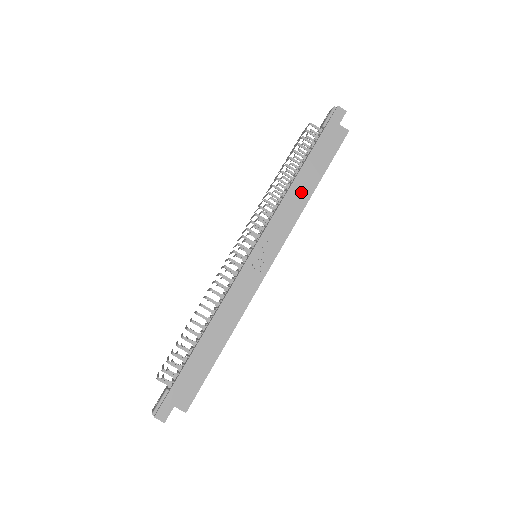
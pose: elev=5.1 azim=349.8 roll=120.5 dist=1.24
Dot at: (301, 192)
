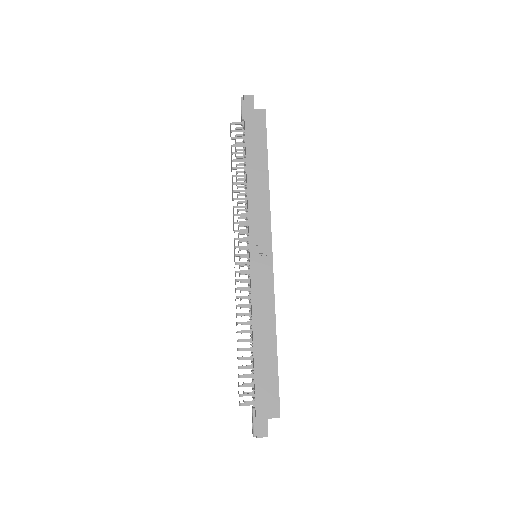
Dot at: (258, 182)
